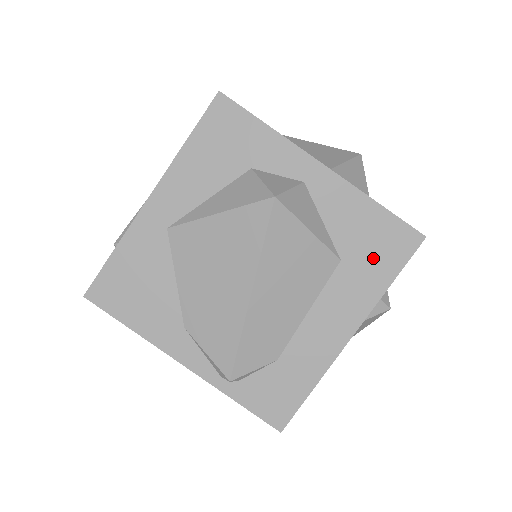
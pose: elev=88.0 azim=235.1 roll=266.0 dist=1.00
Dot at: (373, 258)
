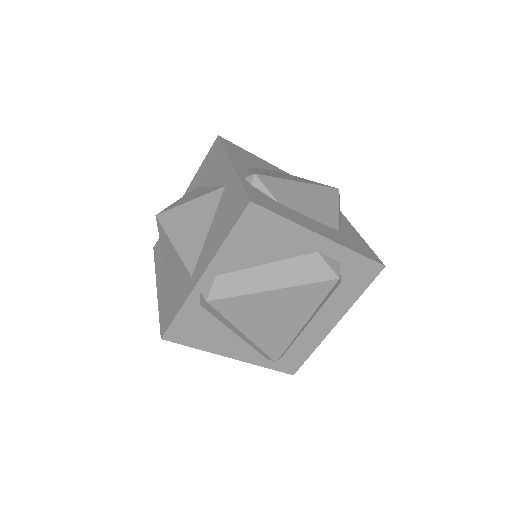
Dot at: (355, 245)
